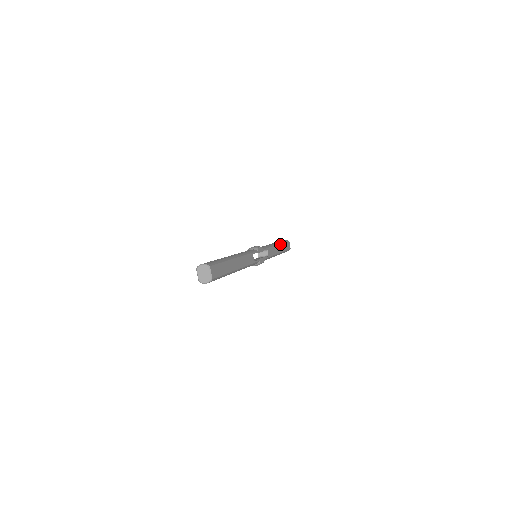
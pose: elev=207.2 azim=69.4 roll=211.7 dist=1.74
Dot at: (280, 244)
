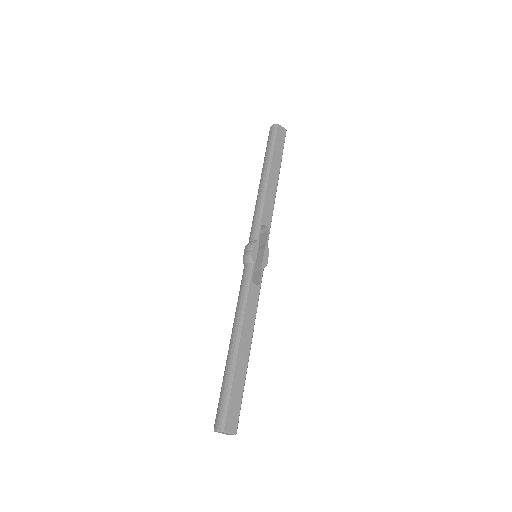
Dot at: (270, 166)
